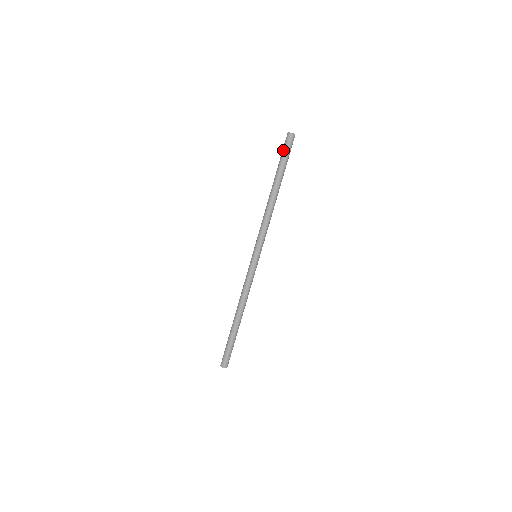
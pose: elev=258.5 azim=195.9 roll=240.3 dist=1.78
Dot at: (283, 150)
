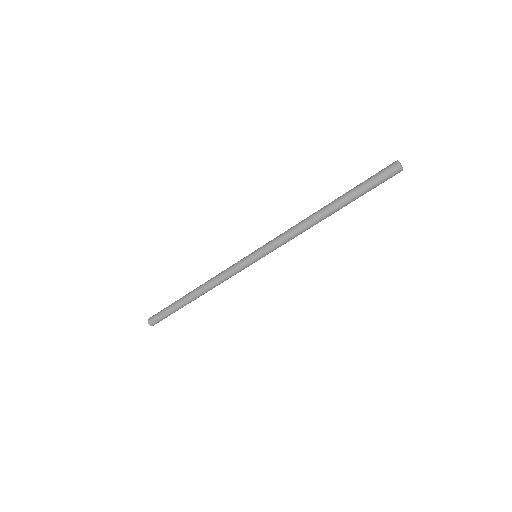
Dot at: (378, 182)
